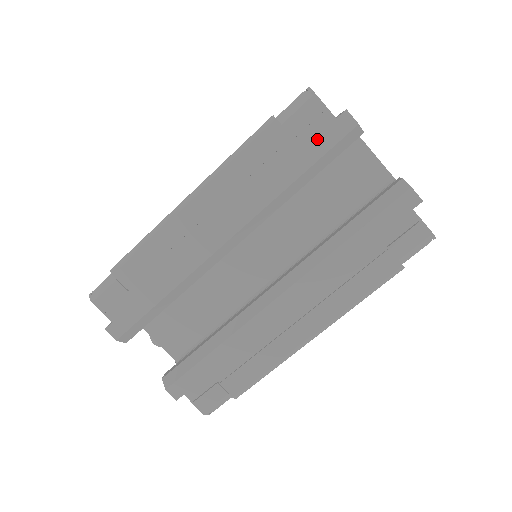
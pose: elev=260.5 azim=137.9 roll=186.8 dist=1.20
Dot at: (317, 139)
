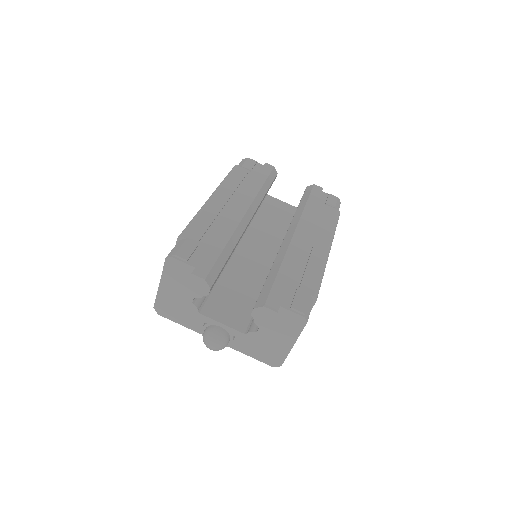
Dot at: (261, 171)
